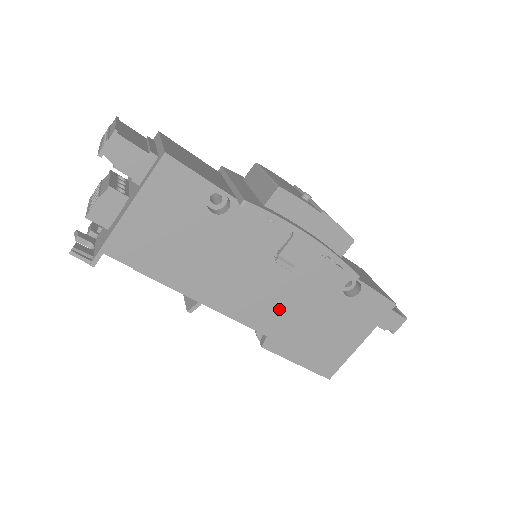
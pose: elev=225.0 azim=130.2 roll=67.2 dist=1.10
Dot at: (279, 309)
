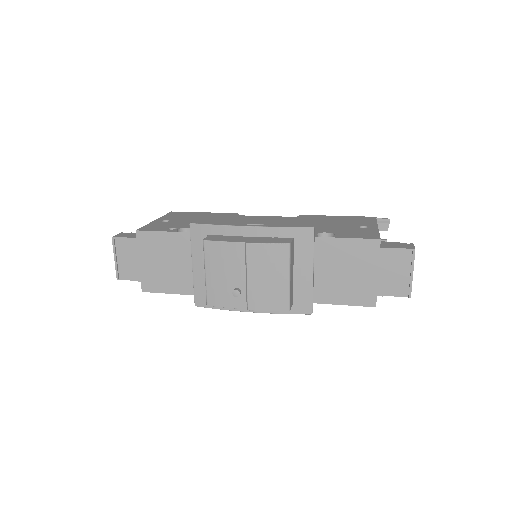
Dot at: occluded
